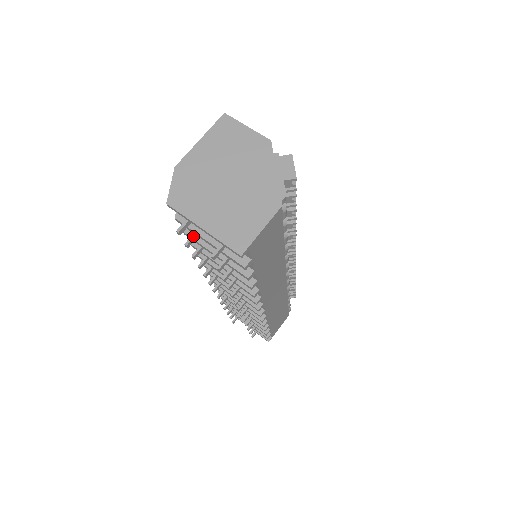
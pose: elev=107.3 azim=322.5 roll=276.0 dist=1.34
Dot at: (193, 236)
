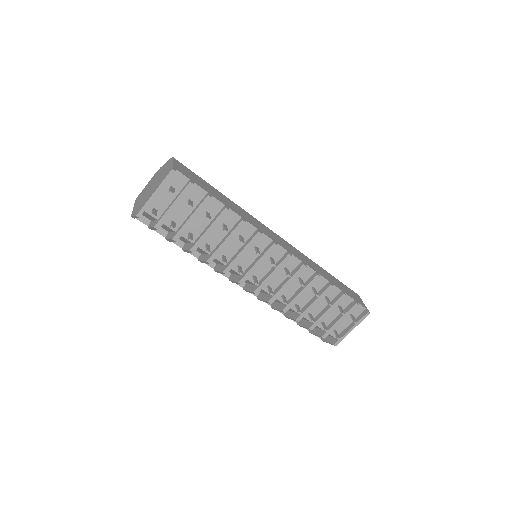
Dot at: (171, 224)
